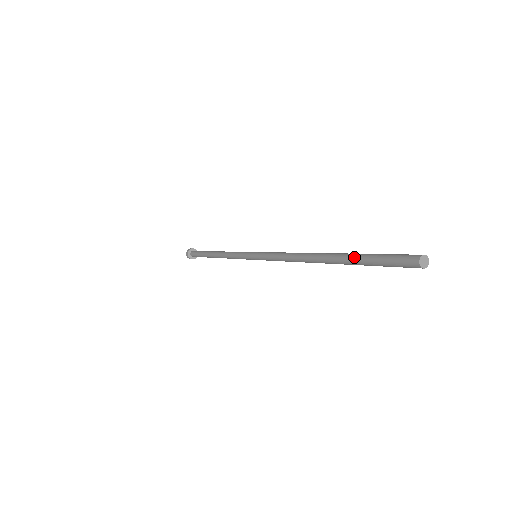
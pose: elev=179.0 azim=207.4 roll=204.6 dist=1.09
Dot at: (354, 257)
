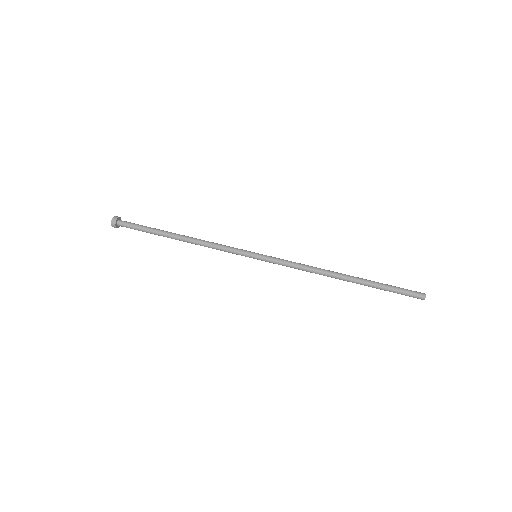
Dot at: (378, 287)
